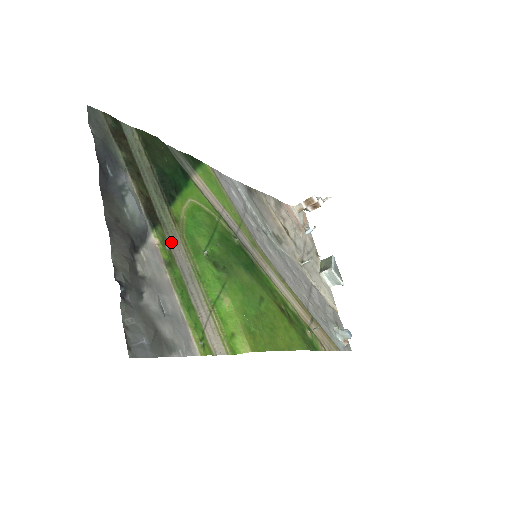
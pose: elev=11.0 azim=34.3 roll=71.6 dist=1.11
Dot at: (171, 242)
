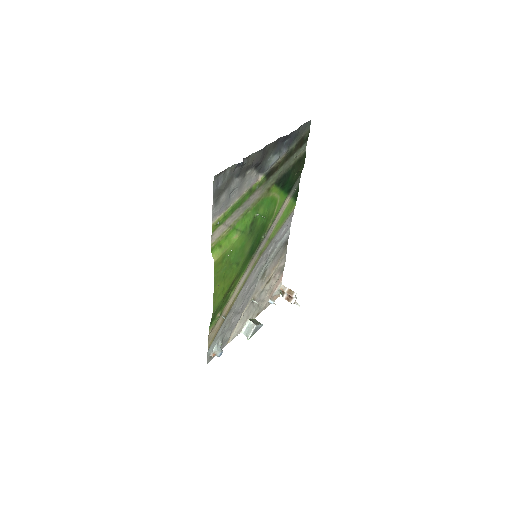
Dot at: (260, 189)
